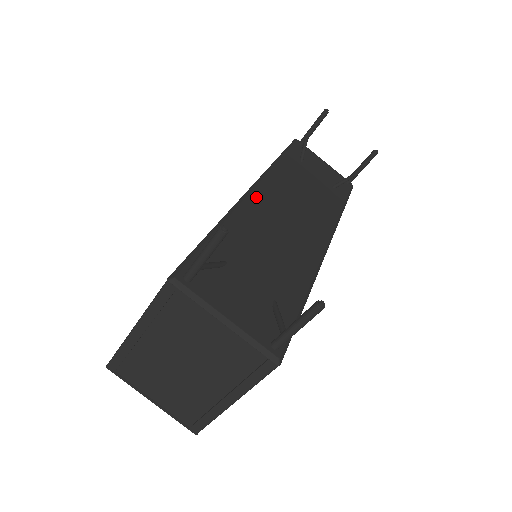
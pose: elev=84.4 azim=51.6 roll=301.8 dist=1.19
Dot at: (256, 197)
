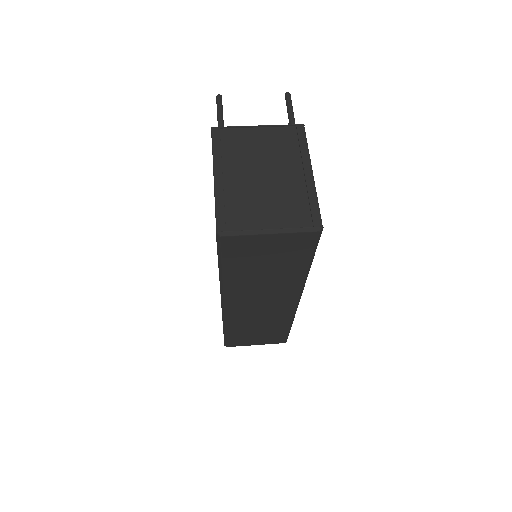
Dot at: occluded
